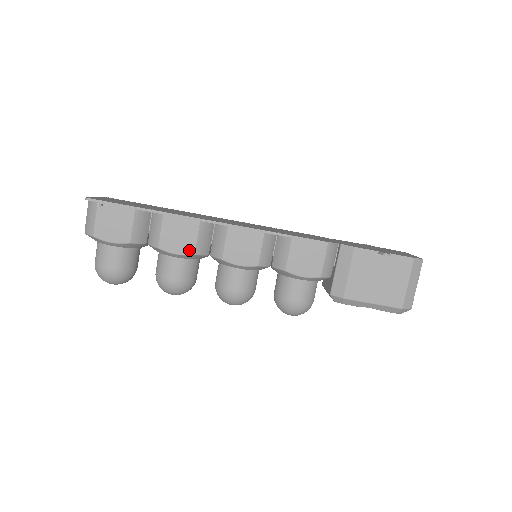
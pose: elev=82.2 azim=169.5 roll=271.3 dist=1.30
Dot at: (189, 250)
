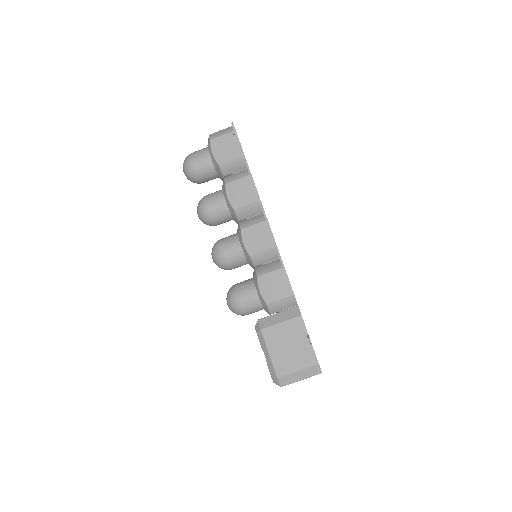
Dot at: (235, 204)
